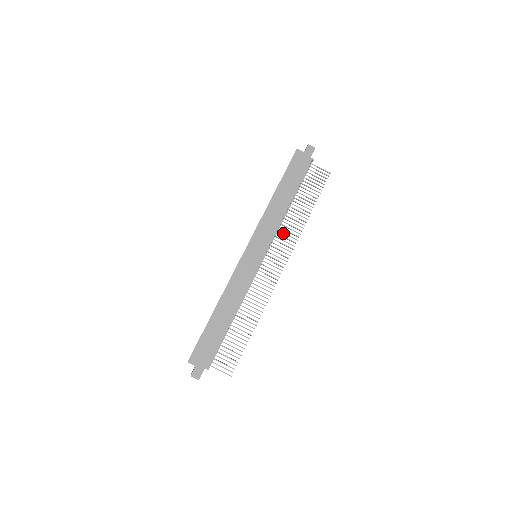
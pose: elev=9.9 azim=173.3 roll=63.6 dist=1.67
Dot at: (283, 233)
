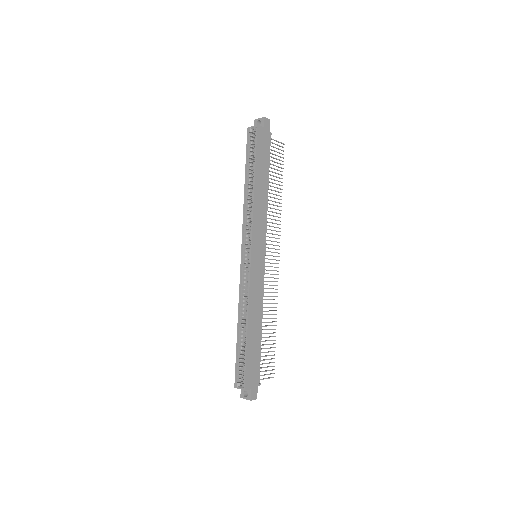
Dot at: occluded
